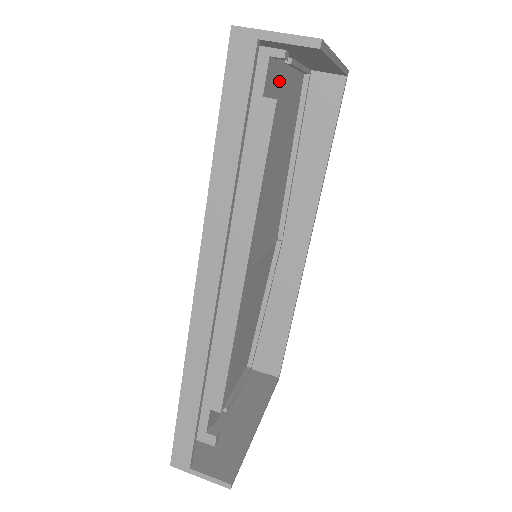
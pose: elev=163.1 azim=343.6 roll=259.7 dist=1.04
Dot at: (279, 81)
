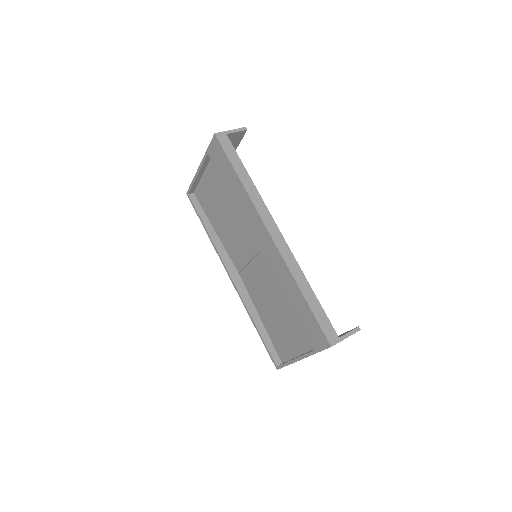
Dot at: occluded
